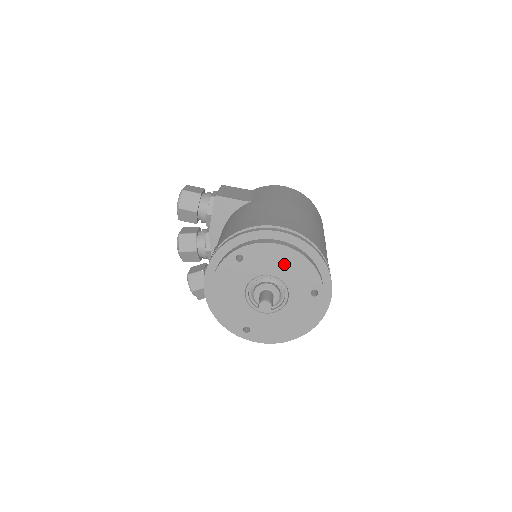
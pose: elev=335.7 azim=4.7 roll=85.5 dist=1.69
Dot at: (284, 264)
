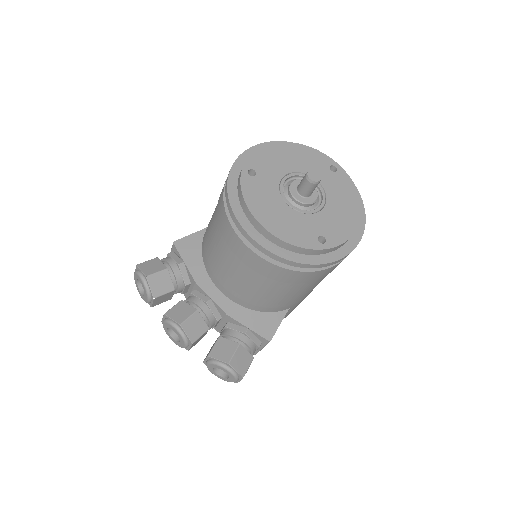
Dot at: (289, 158)
